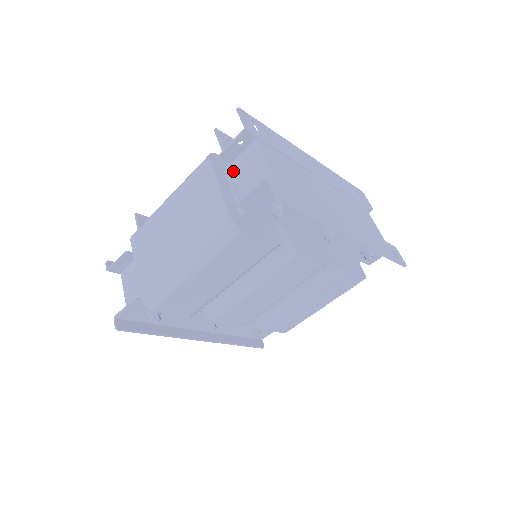
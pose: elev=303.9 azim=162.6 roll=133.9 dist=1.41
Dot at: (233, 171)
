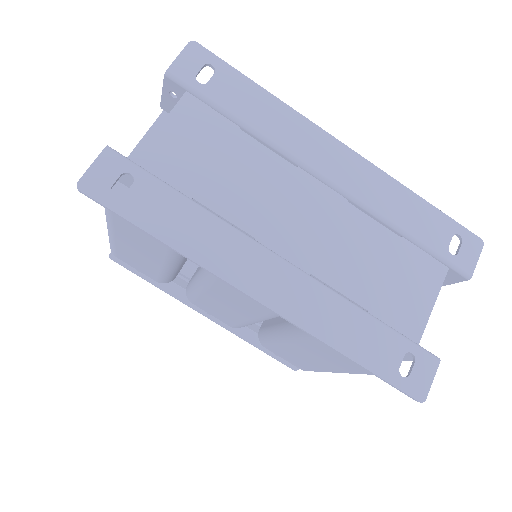
Dot at: occluded
